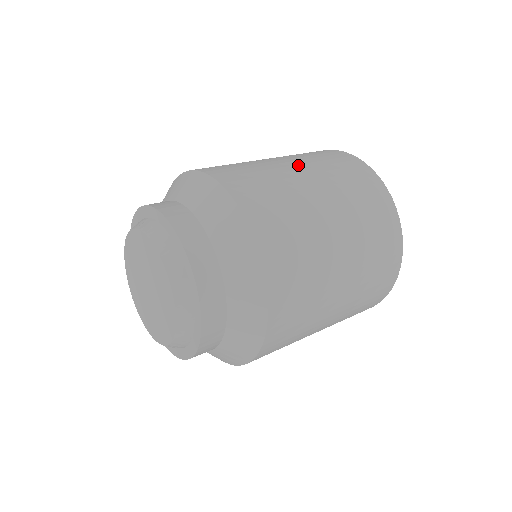
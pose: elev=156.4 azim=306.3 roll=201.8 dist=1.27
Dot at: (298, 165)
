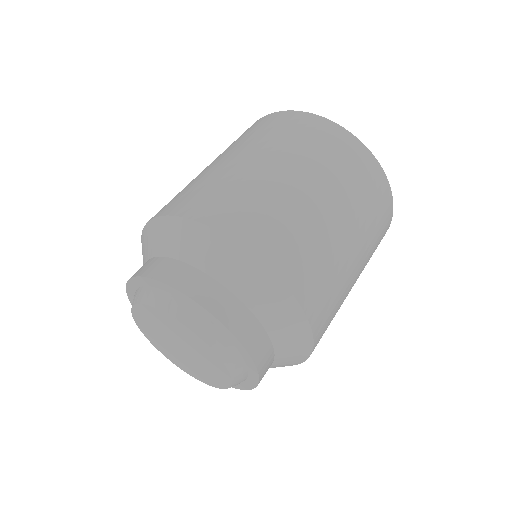
Dot at: (328, 196)
